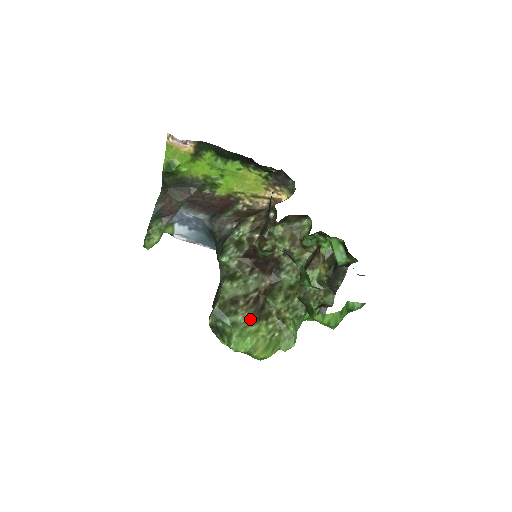
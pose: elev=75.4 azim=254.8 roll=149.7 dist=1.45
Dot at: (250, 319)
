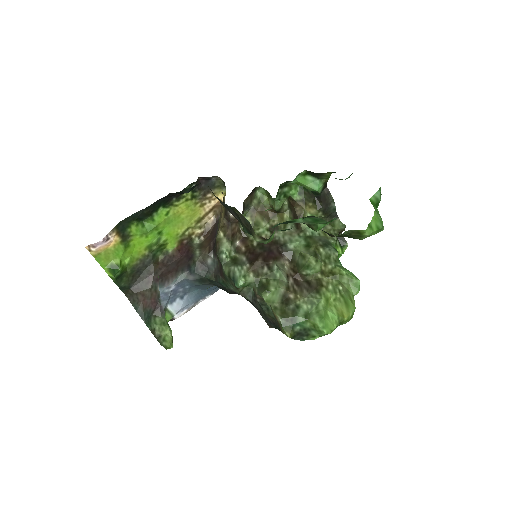
Dot at: (313, 299)
